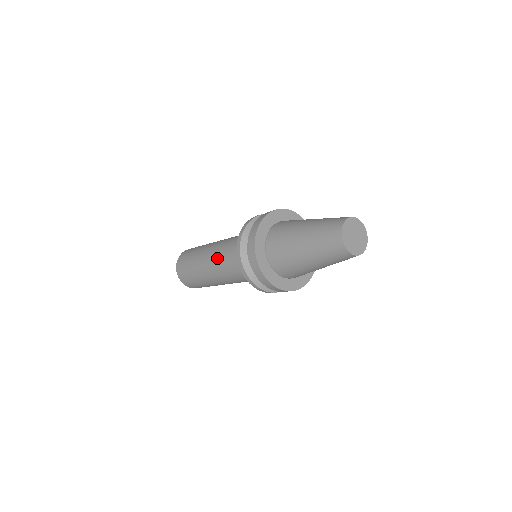
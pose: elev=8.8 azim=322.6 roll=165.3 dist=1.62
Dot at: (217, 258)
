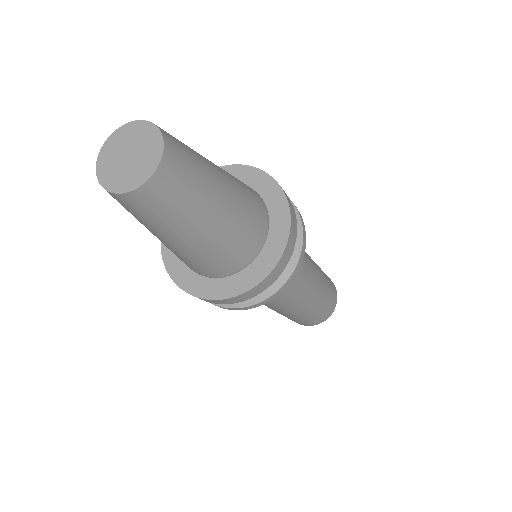
Dot at: occluded
